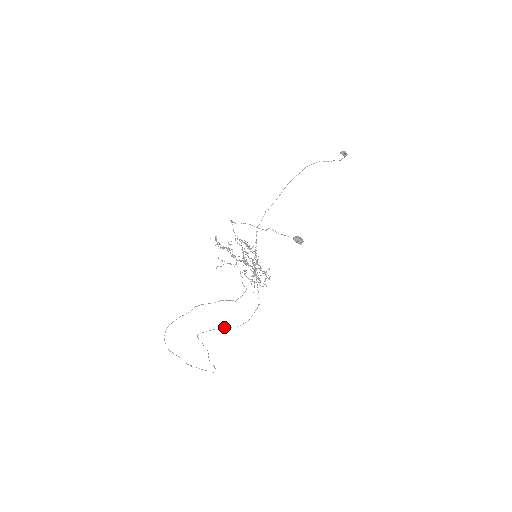
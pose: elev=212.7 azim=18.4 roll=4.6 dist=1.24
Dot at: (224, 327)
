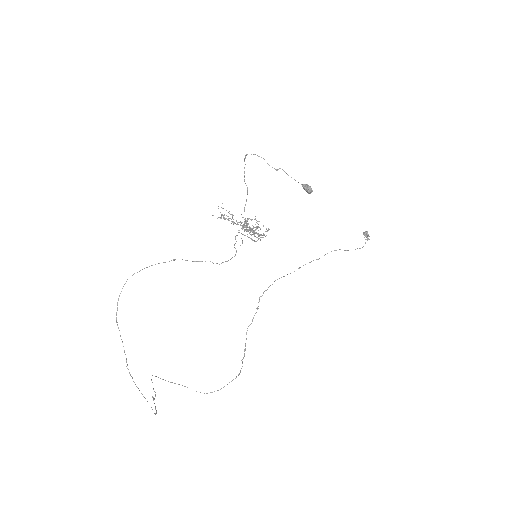
Dot at: (187, 387)
